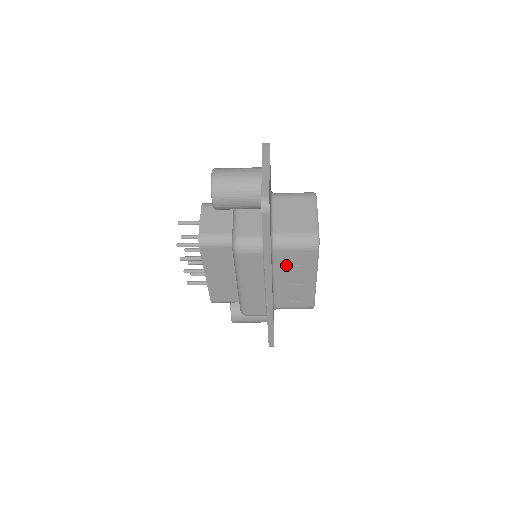
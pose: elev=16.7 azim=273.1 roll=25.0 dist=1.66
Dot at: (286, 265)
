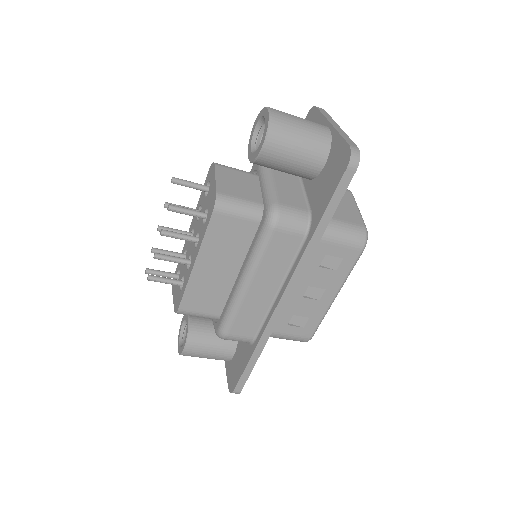
Dot at: (316, 265)
